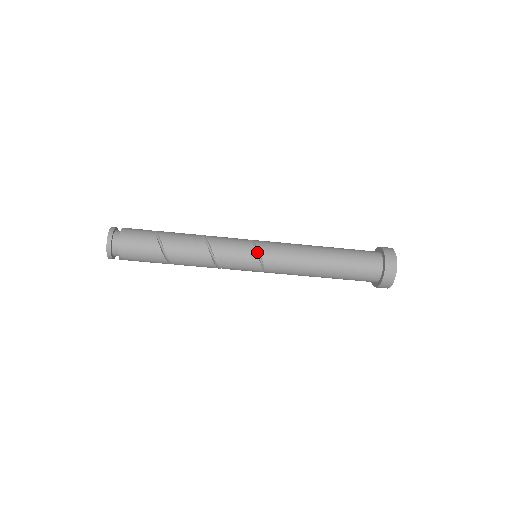
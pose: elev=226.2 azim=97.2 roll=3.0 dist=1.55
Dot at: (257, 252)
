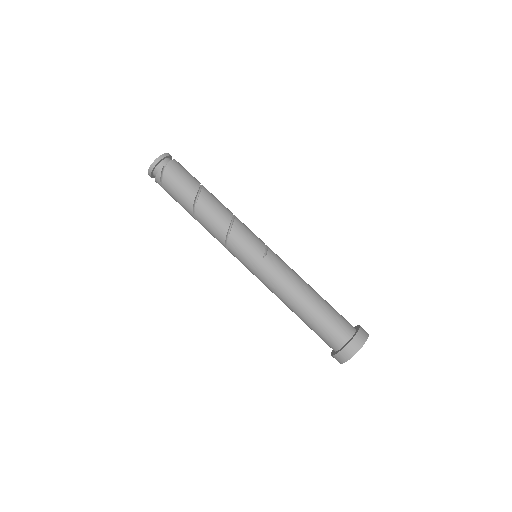
Dot at: occluded
